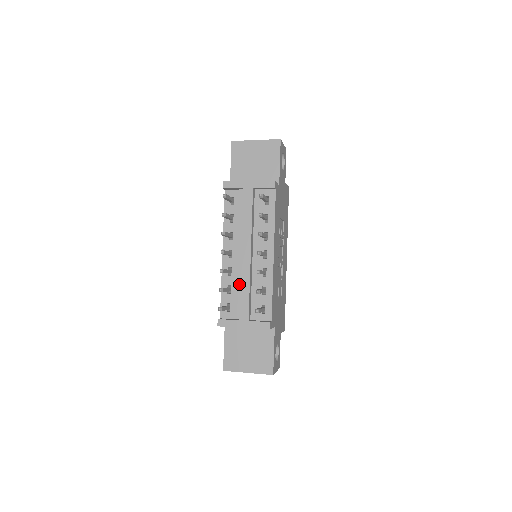
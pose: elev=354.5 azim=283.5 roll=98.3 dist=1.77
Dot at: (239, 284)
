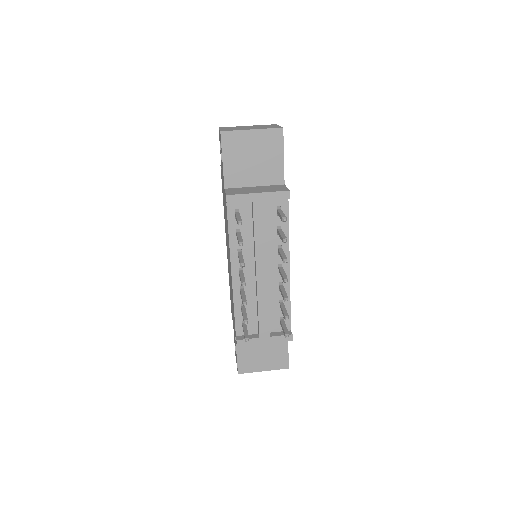
Dot at: (254, 301)
